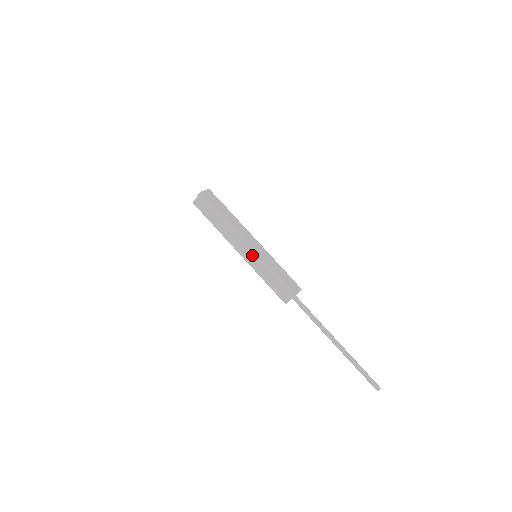
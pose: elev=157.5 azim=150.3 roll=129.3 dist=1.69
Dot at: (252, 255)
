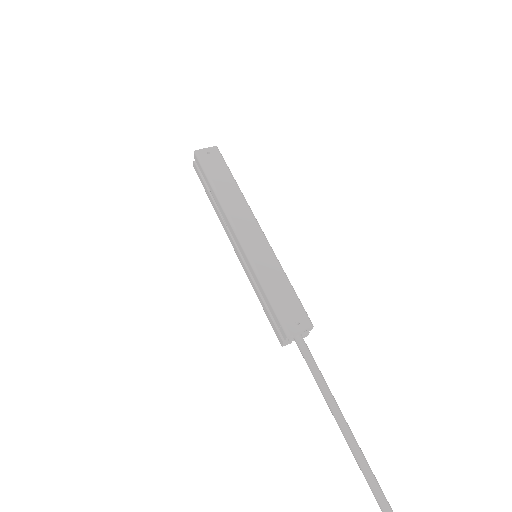
Dot at: (242, 254)
